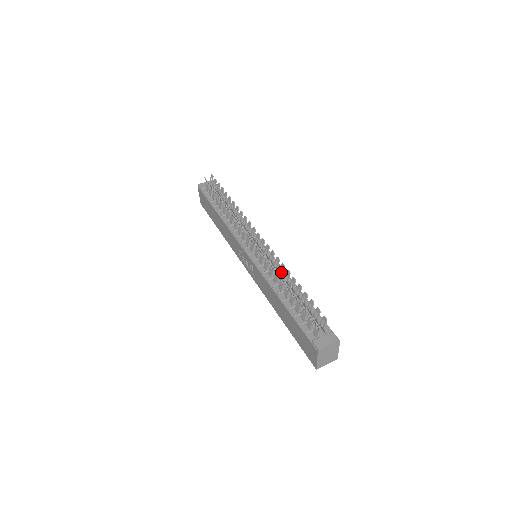
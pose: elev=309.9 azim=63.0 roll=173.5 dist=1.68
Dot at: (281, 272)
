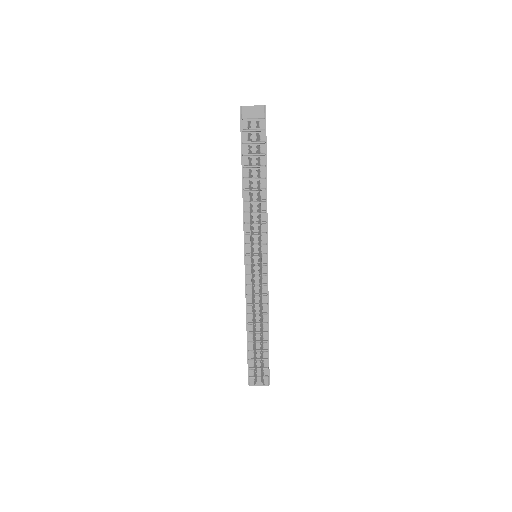
Dot at: (264, 301)
